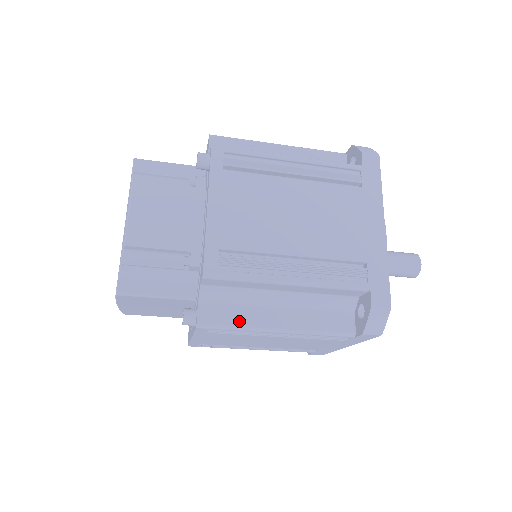
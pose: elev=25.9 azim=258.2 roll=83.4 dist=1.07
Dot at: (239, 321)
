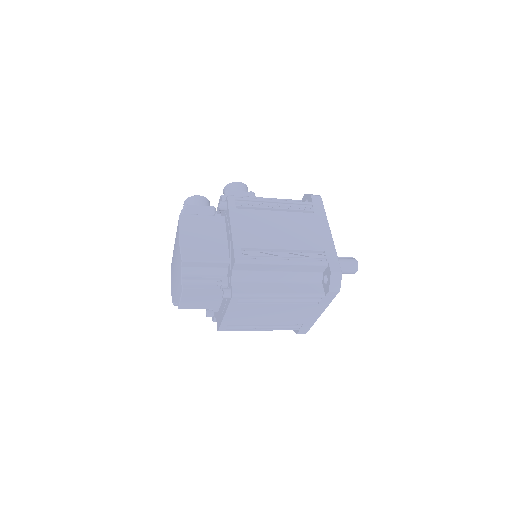
Dot at: occluded
